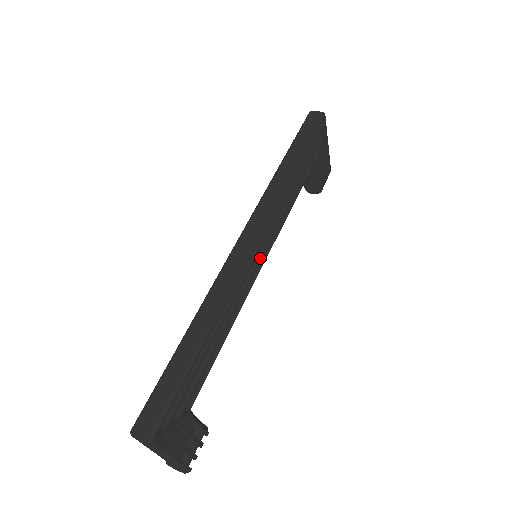
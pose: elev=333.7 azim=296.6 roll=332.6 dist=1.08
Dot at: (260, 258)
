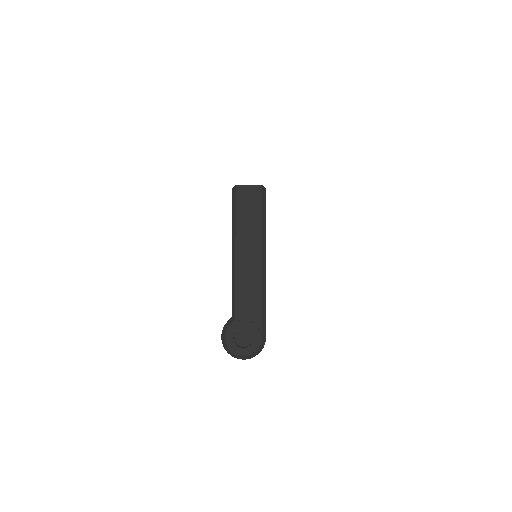
Dot at: occluded
